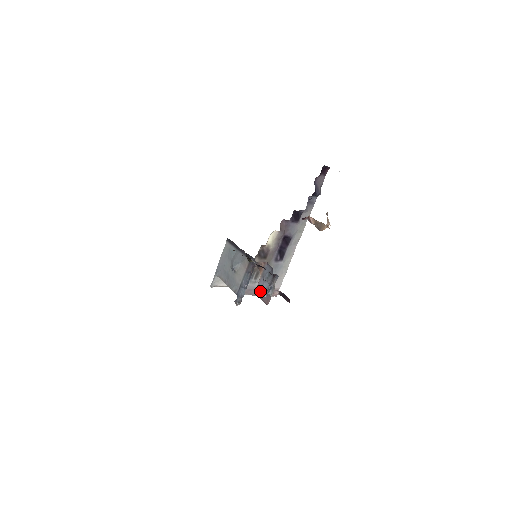
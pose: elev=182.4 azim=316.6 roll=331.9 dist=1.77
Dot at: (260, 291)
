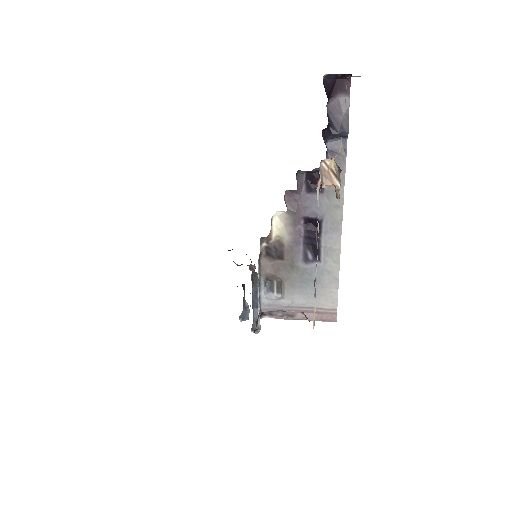
Dot at: occluded
